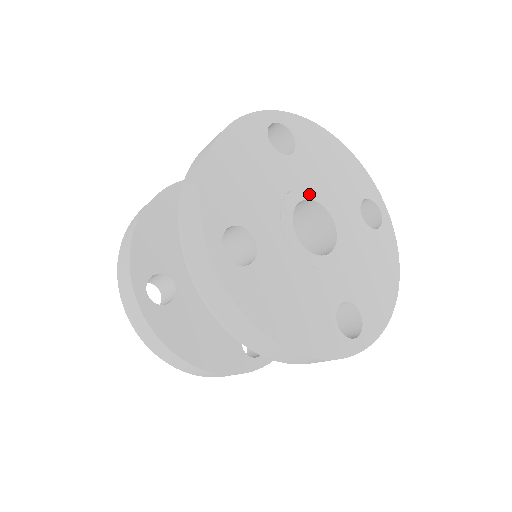
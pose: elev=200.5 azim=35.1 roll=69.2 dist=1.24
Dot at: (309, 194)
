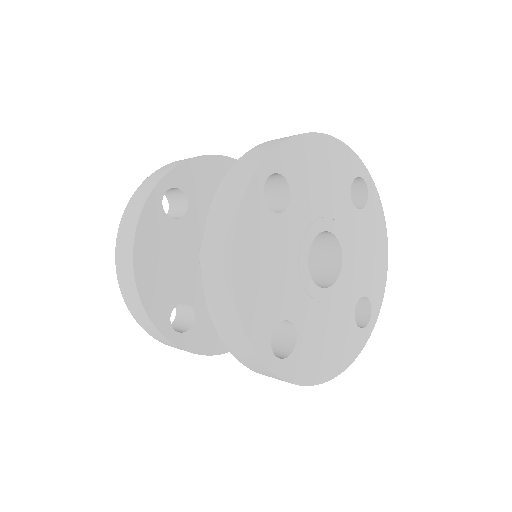
Dot at: (314, 231)
